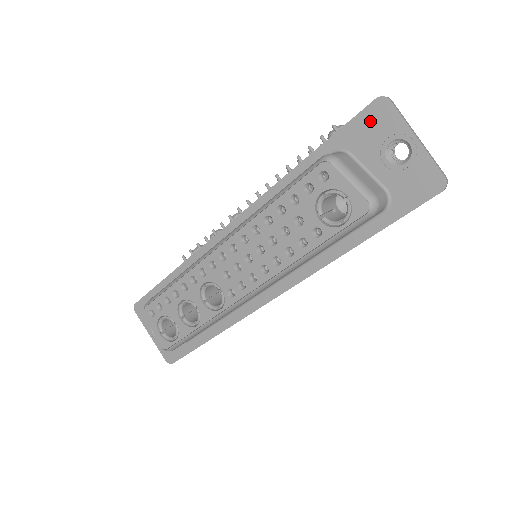
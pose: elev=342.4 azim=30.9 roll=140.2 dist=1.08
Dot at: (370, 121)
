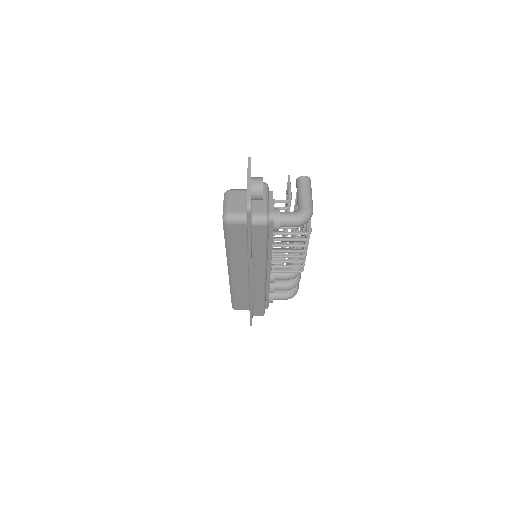
Dot at: occluded
